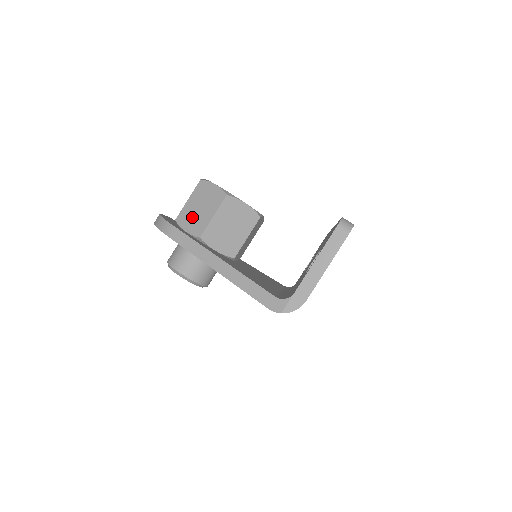
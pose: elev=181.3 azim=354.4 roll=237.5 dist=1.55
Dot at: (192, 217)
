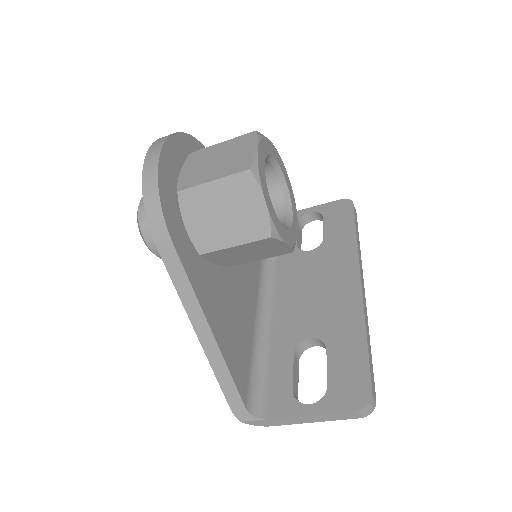
Dot at: (205, 215)
